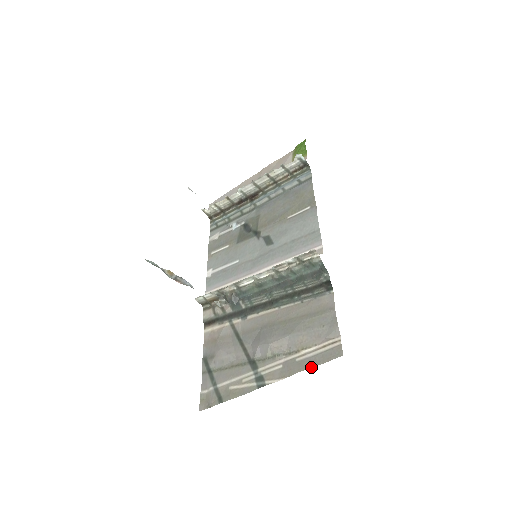
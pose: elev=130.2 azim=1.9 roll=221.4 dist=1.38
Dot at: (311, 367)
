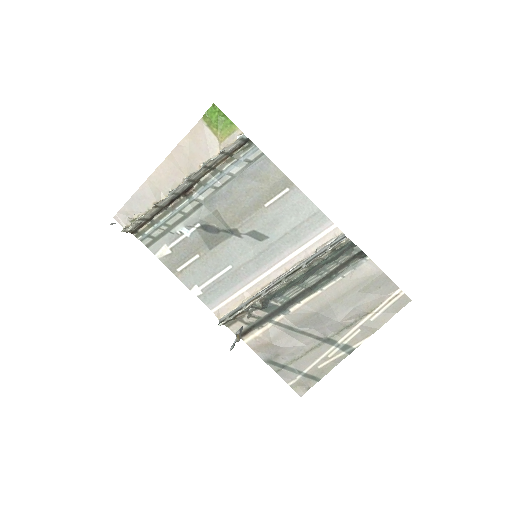
Dot at: (389, 319)
